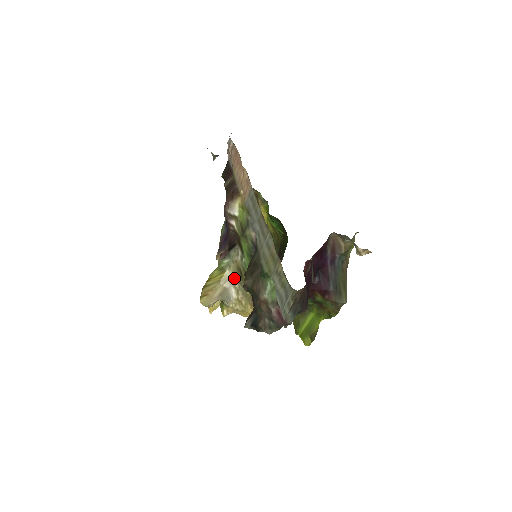
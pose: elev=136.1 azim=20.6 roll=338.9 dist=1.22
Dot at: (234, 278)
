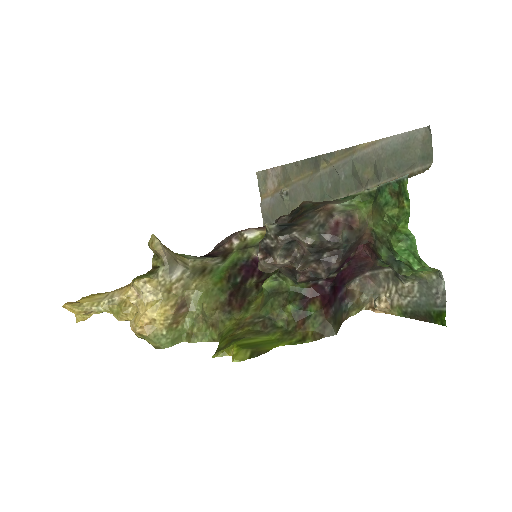
Dot at: (189, 269)
